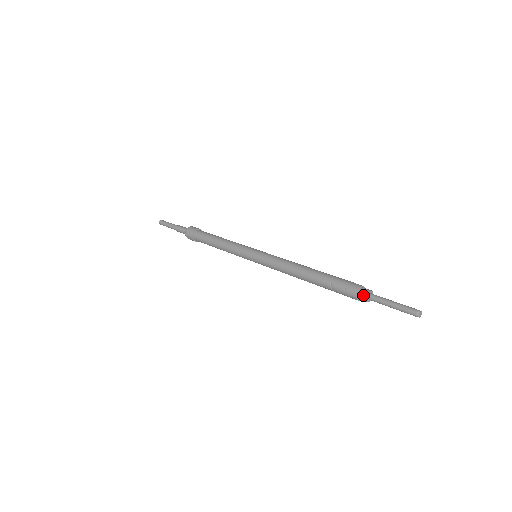
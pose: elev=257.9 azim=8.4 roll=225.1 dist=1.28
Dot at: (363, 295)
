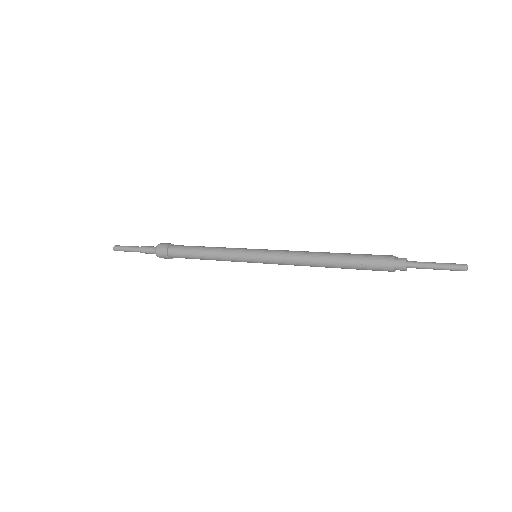
Dot at: (401, 266)
